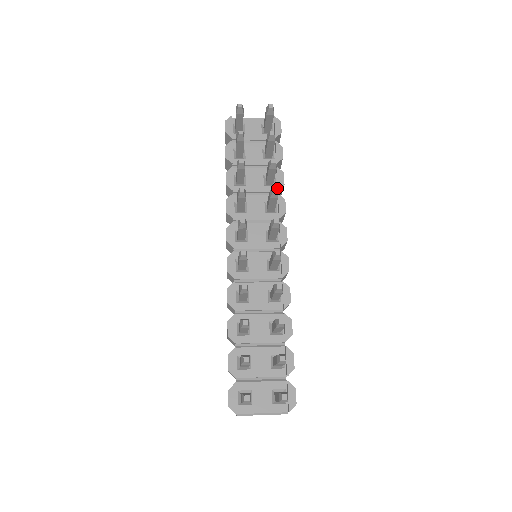
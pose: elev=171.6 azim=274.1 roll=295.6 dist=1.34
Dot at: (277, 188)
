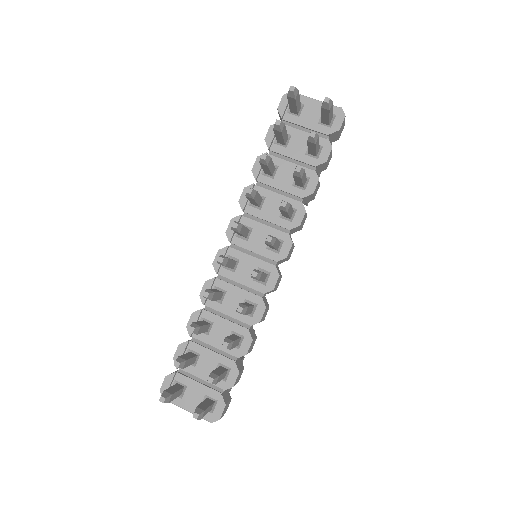
Dot at: (304, 194)
